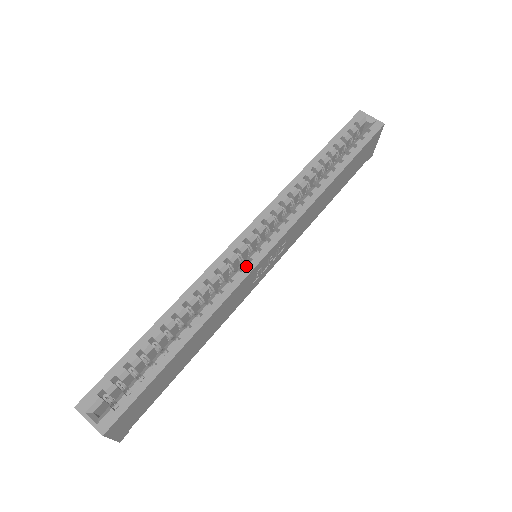
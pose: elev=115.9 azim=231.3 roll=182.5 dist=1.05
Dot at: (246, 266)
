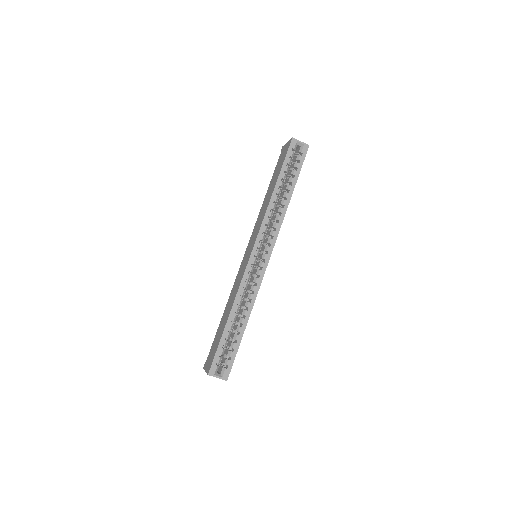
Dot at: (261, 273)
